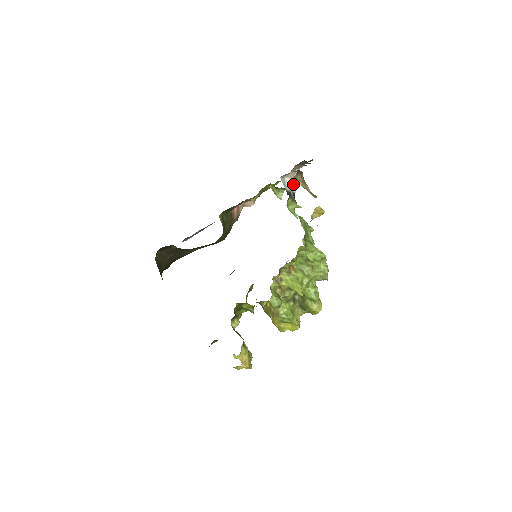
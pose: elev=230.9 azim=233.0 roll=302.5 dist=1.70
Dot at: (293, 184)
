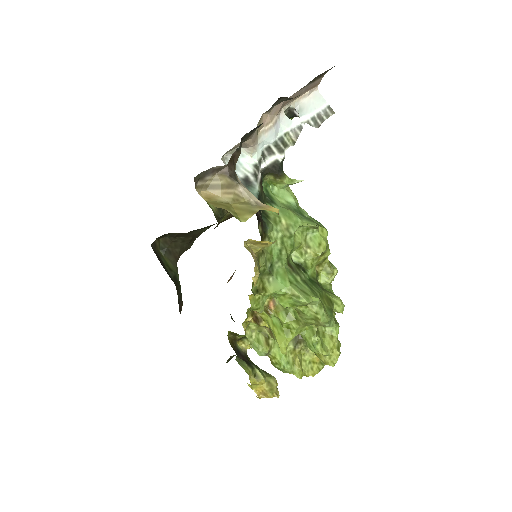
Dot at: (279, 141)
